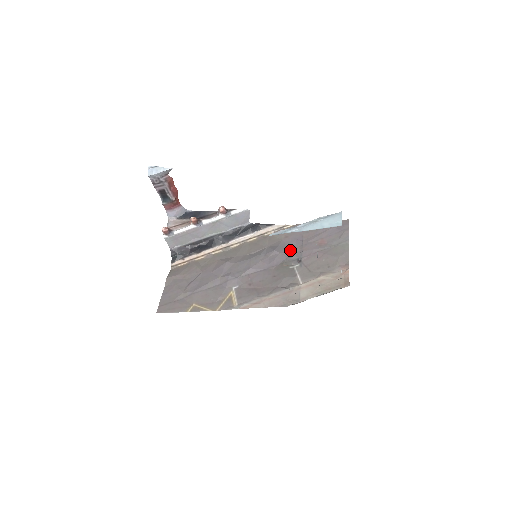
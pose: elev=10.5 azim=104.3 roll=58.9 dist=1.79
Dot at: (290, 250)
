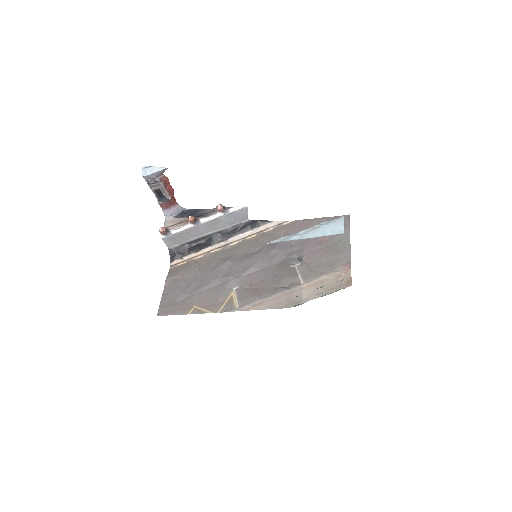
Dot at: (290, 248)
